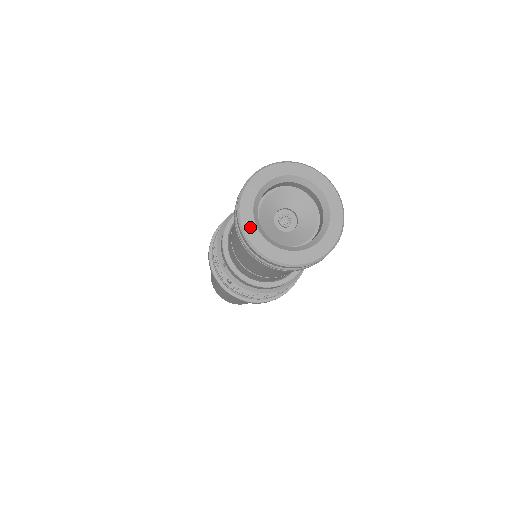
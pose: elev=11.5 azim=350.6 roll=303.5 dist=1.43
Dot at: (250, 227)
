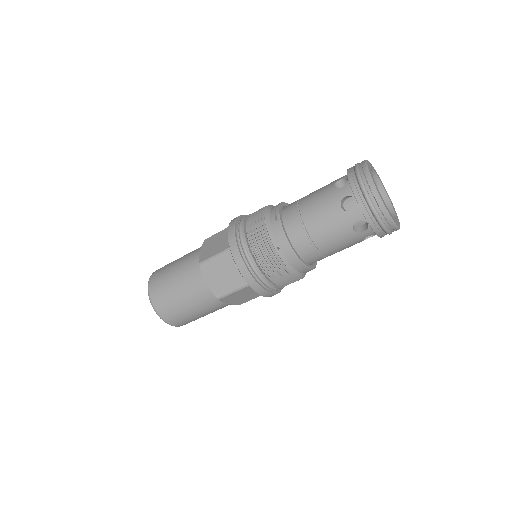
Dot at: (380, 195)
